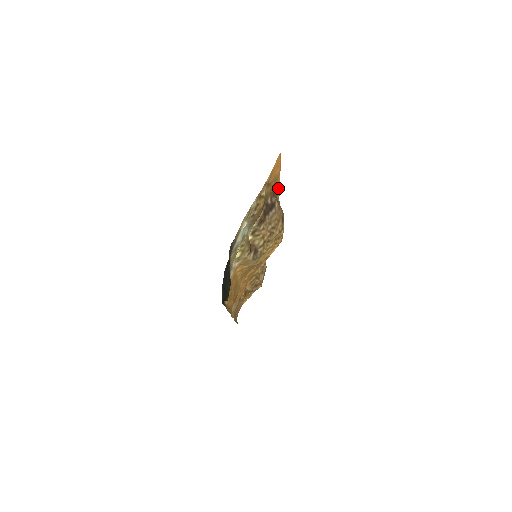
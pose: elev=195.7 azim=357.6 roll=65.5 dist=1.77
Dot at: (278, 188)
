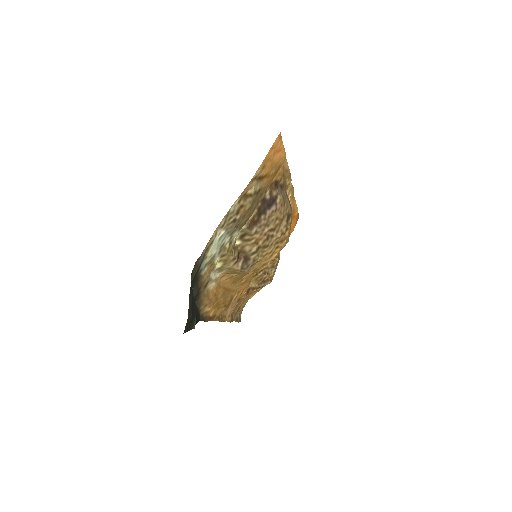
Dot at: (286, 174)
